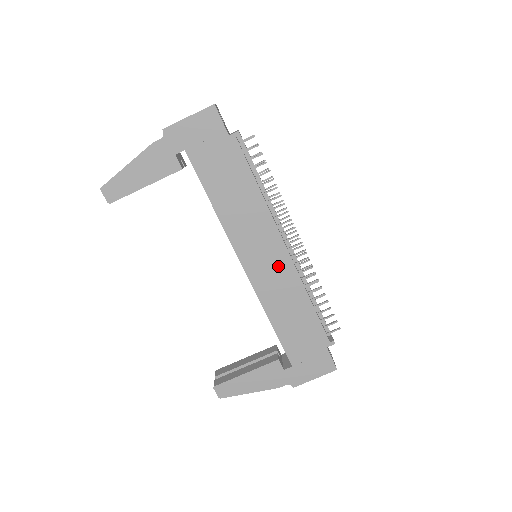
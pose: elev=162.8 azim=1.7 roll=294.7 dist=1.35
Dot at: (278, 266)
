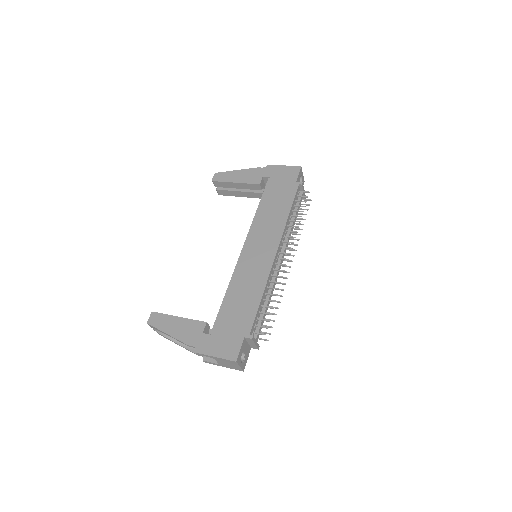
Dot at: (262, 260)
